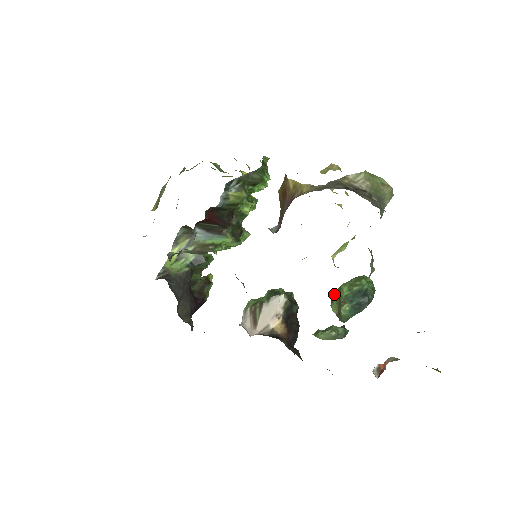
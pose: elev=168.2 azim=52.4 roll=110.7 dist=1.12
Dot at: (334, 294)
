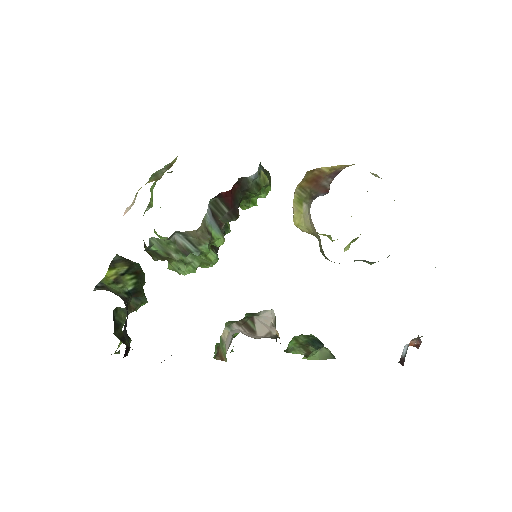
Dot at: (288, 345)
